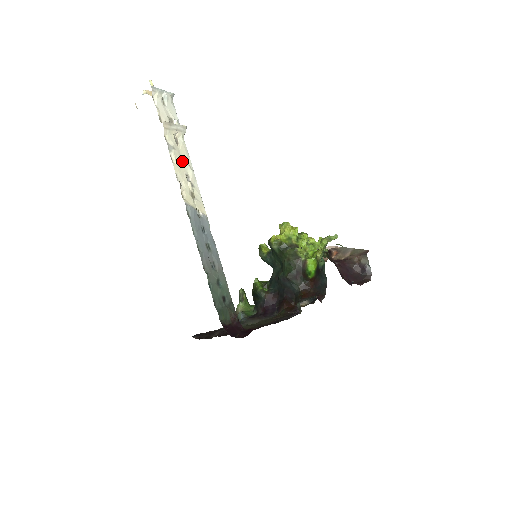
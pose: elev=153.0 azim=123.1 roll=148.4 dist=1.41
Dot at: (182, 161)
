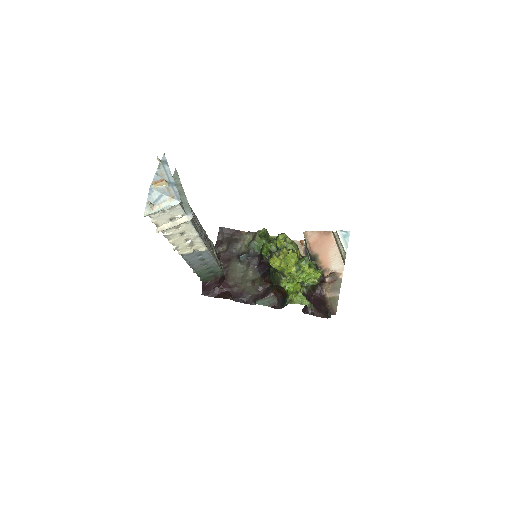
Dot at: (183, 233)
